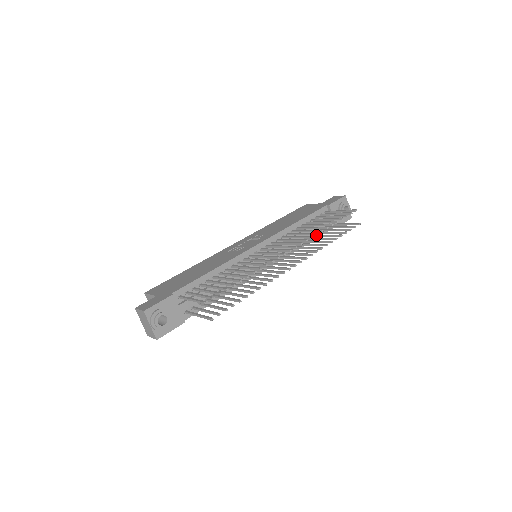
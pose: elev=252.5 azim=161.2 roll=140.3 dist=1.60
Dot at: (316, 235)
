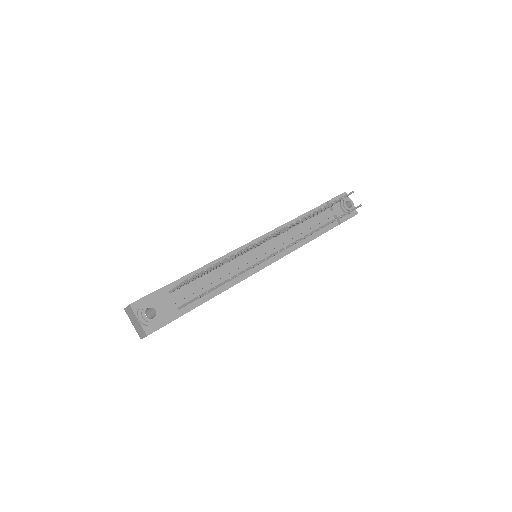
Dot at: occluded
